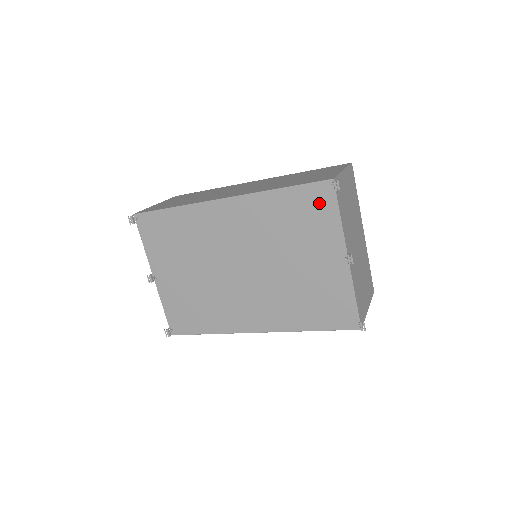
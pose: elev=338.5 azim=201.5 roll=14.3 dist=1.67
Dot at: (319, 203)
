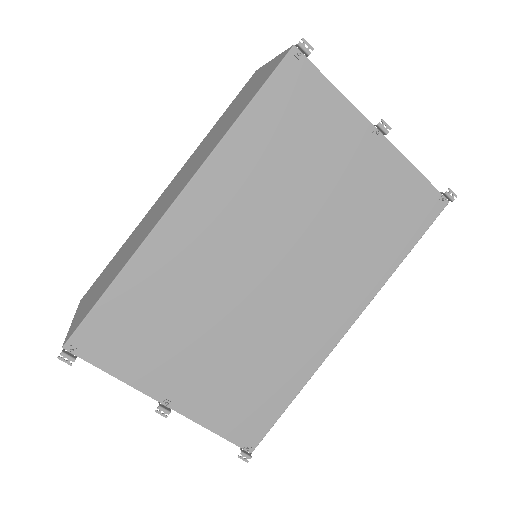
Dot at: (300, 92)
